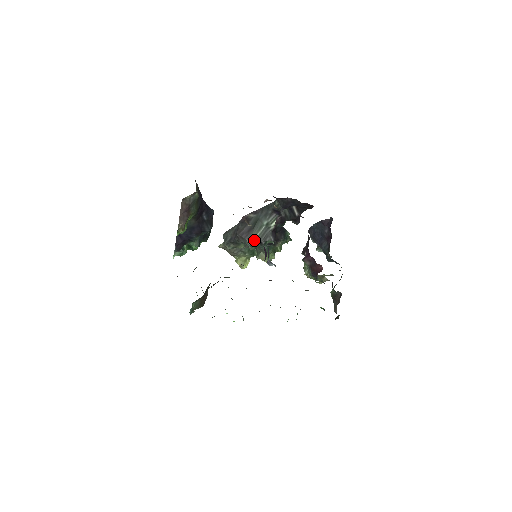
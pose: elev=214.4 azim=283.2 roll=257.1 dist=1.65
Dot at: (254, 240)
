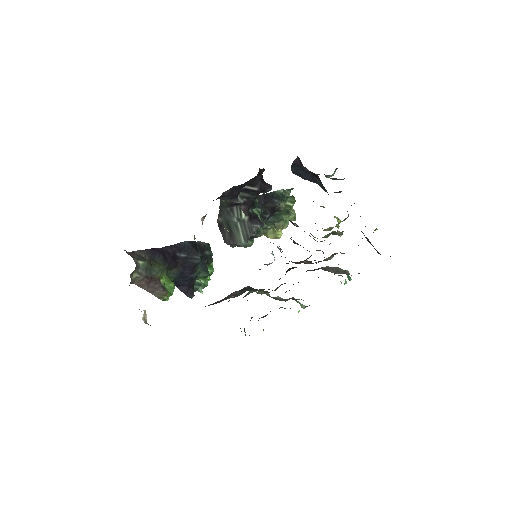
Dot at: (243, 240)
